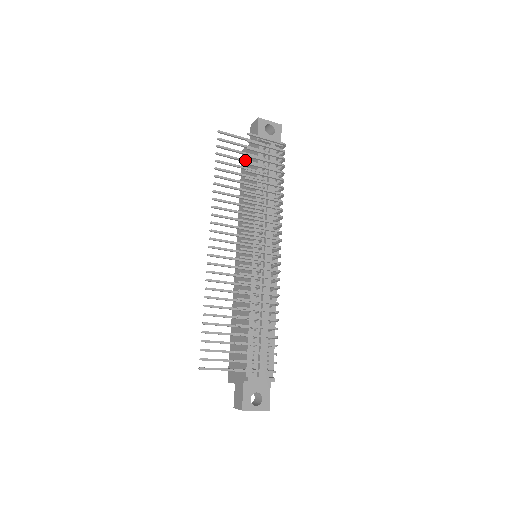
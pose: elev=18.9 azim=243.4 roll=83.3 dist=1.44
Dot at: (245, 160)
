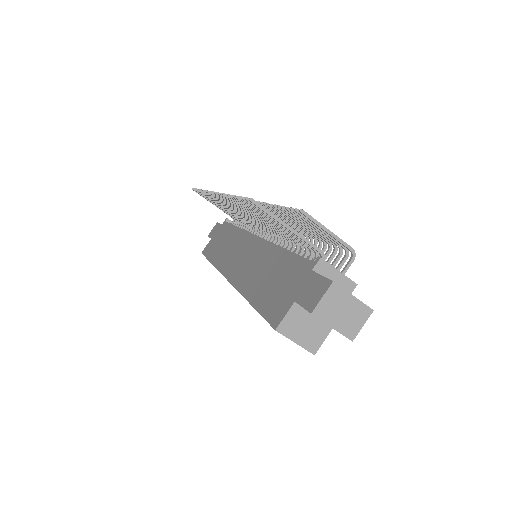
Dot at: occluded
